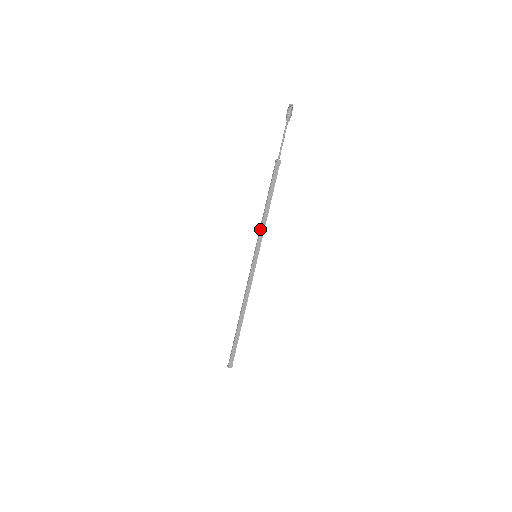
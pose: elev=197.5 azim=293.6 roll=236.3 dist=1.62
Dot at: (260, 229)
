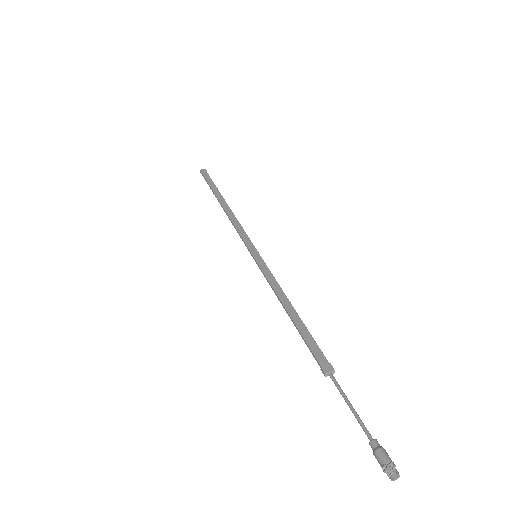
Dot at: occluded
